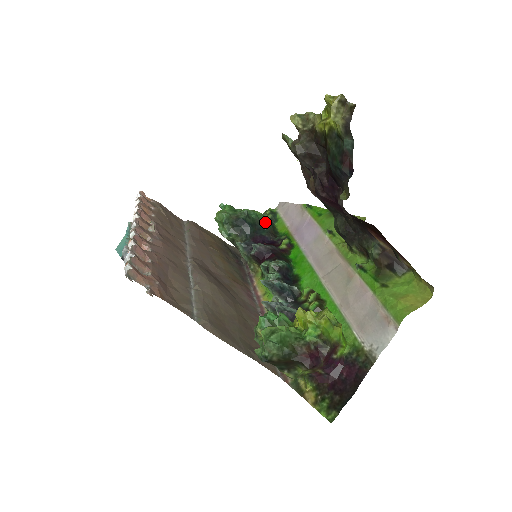
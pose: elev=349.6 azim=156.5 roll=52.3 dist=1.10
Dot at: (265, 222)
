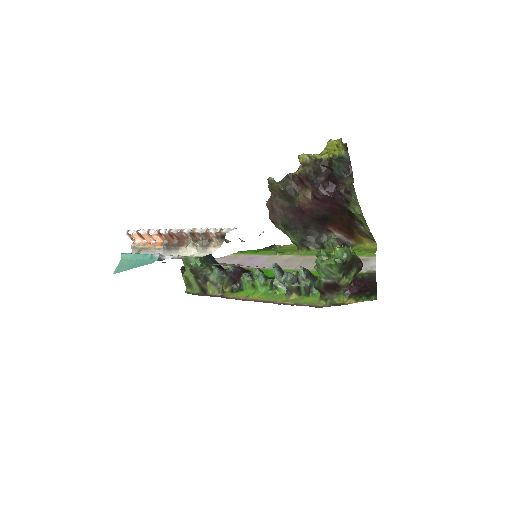
Dot at: (216, 261)
